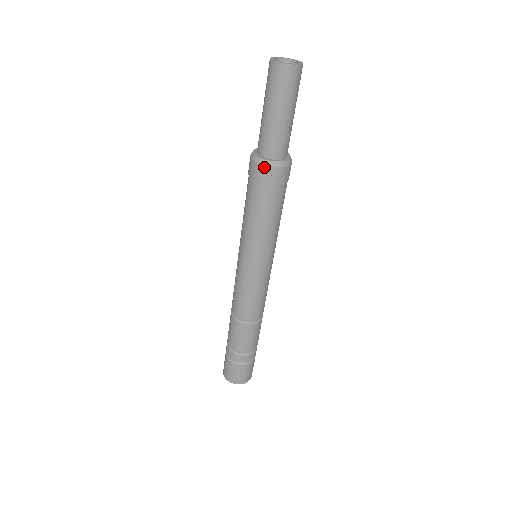
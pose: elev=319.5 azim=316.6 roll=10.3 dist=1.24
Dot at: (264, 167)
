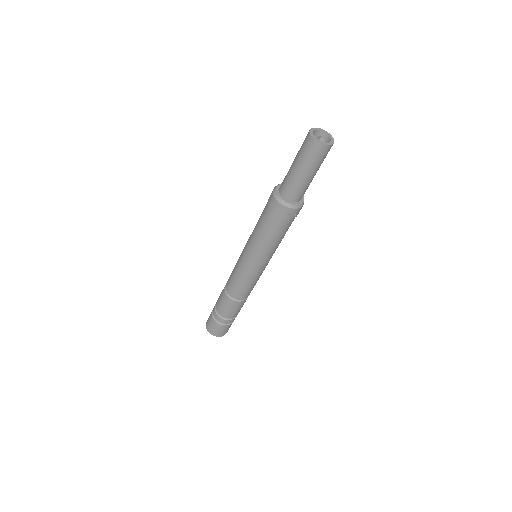
Dot at: (285, 208)
